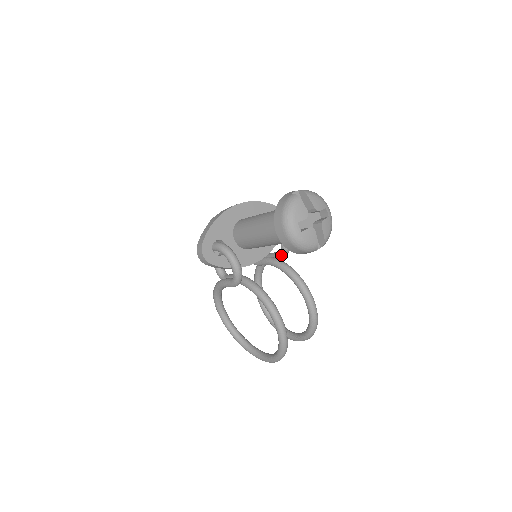
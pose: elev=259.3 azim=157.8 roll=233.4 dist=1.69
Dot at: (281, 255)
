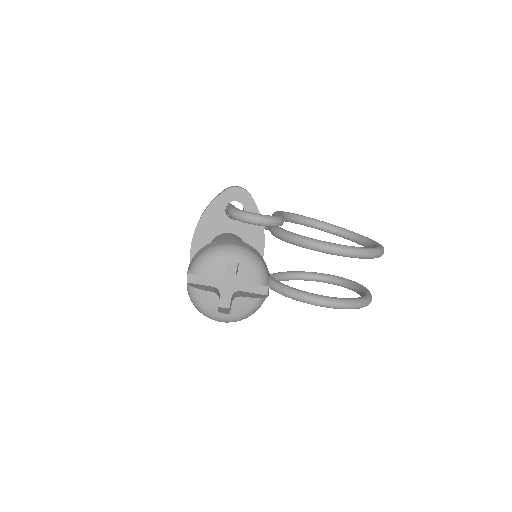
Dot at: occluded
